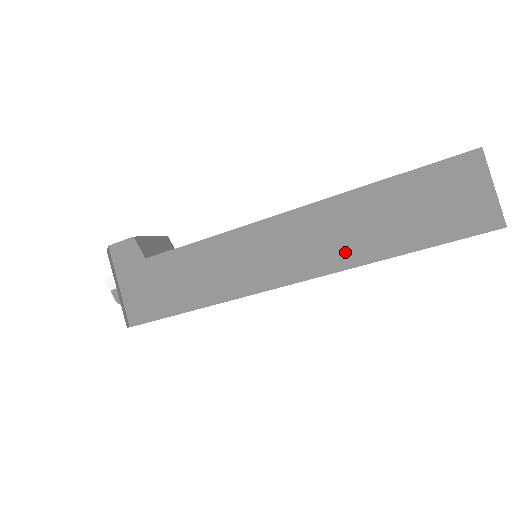
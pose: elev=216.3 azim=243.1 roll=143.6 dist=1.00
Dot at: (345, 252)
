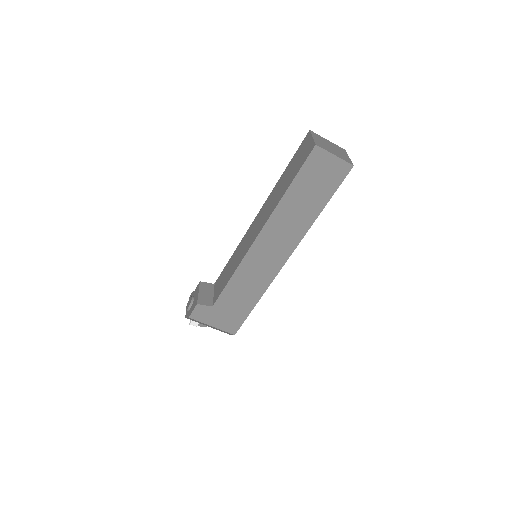
Dot at: (299, 229)
